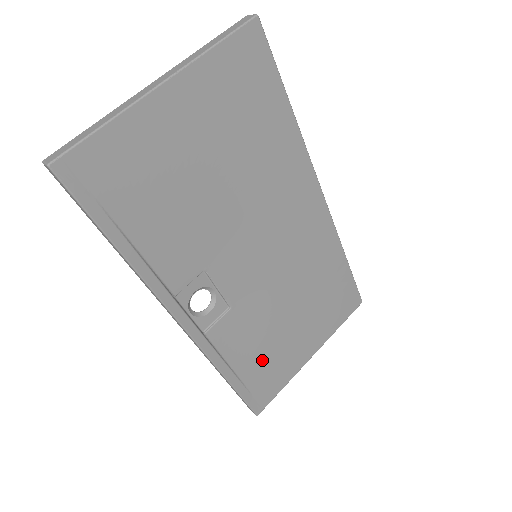
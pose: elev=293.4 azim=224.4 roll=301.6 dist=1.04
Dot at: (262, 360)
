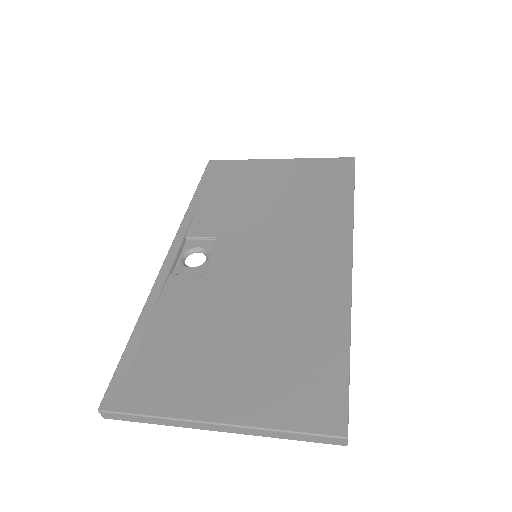
Dot at: (173, 347)
